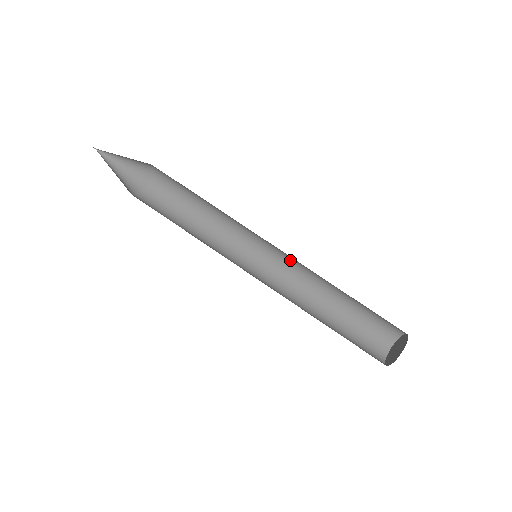
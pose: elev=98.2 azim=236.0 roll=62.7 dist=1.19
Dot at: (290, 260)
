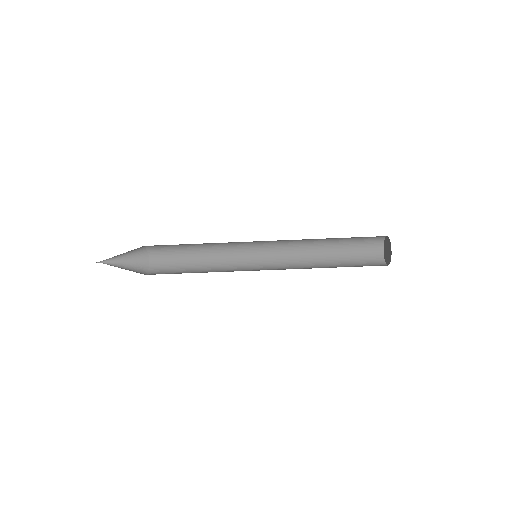
Dot at: occluded
